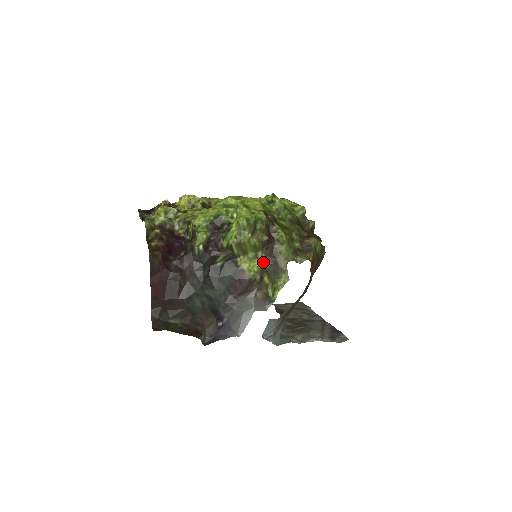
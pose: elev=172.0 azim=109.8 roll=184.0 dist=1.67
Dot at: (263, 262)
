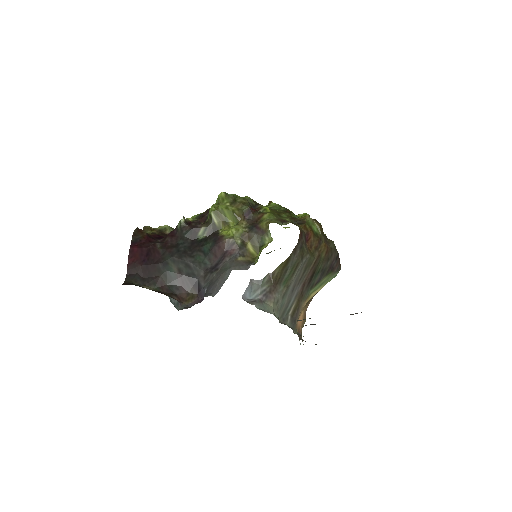
Dot at: (244, 228)
